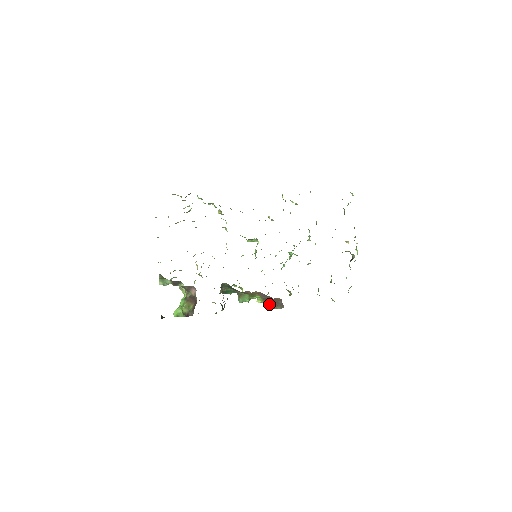
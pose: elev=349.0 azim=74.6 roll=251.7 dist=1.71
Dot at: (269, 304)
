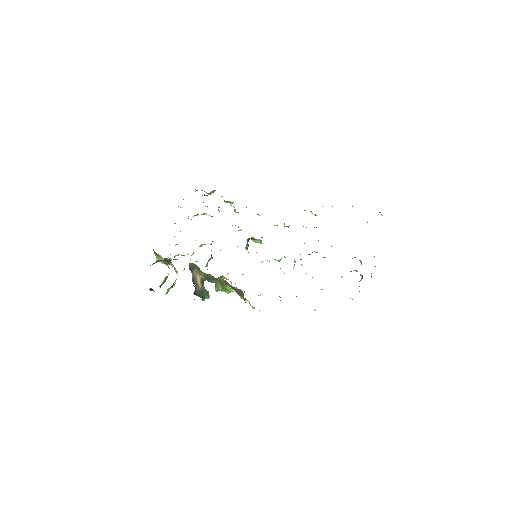
Dot at: occluded
